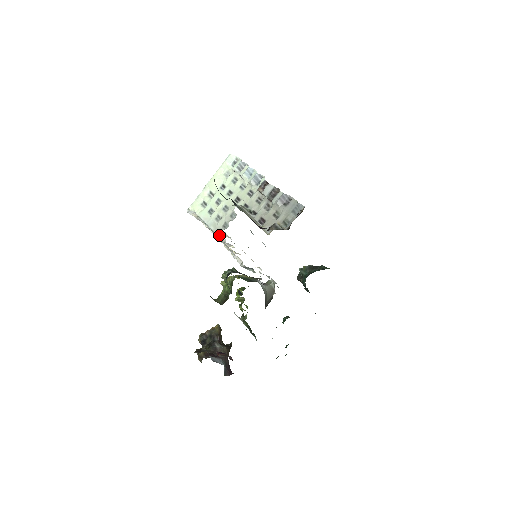
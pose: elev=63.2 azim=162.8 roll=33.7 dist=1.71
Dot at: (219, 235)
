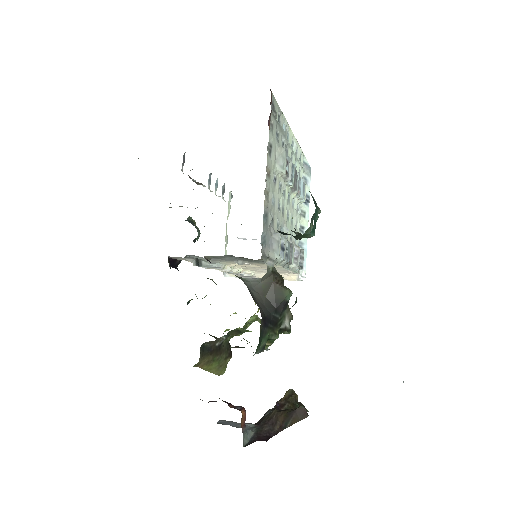
Dot at: occluded
